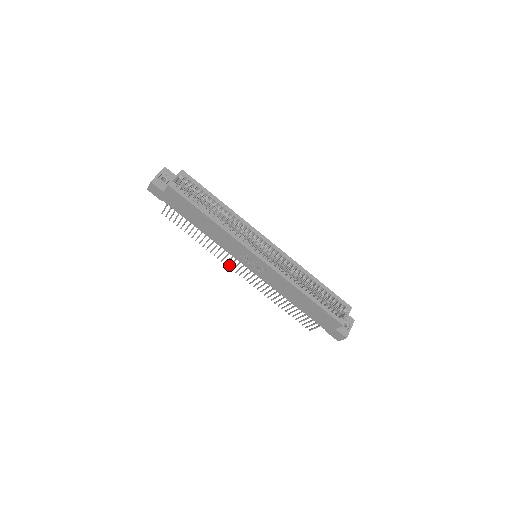
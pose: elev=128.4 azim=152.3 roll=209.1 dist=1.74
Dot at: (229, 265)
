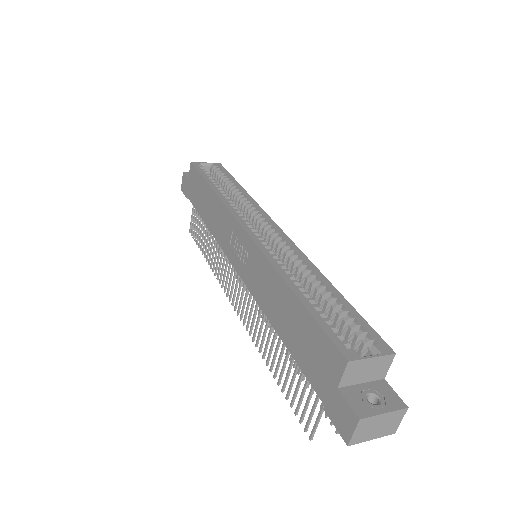
Dot at: (227, 290)
